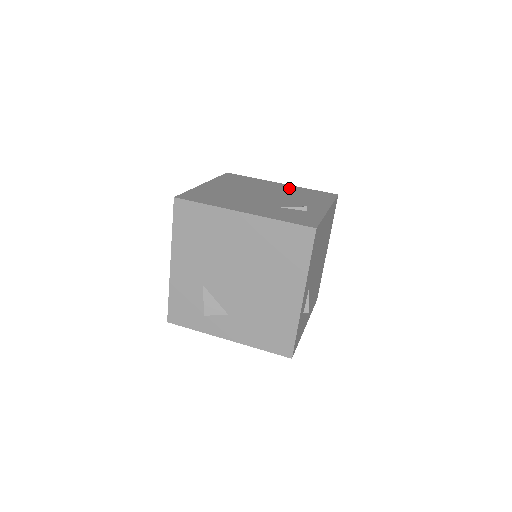
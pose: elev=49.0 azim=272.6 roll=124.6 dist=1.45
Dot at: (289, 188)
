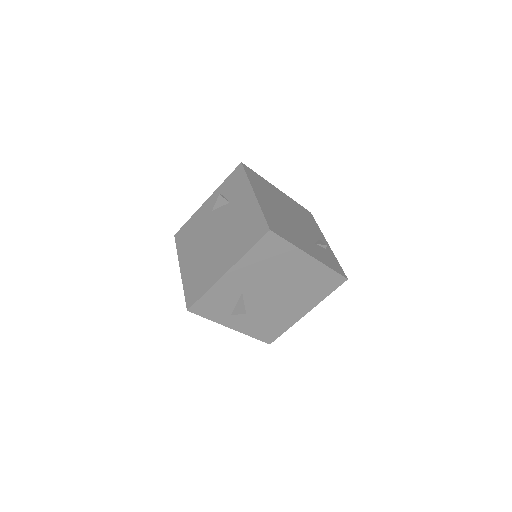
Dot at: (289, 201)
